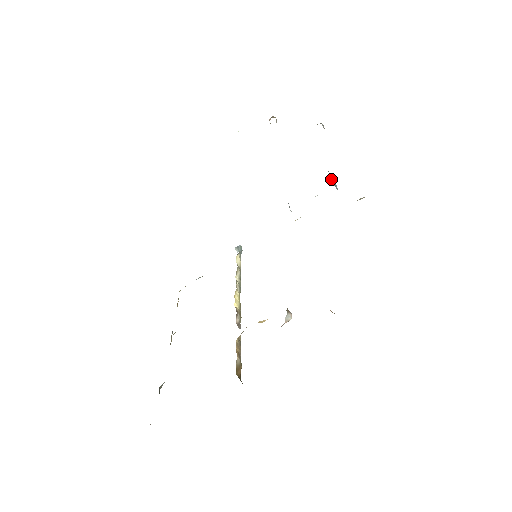
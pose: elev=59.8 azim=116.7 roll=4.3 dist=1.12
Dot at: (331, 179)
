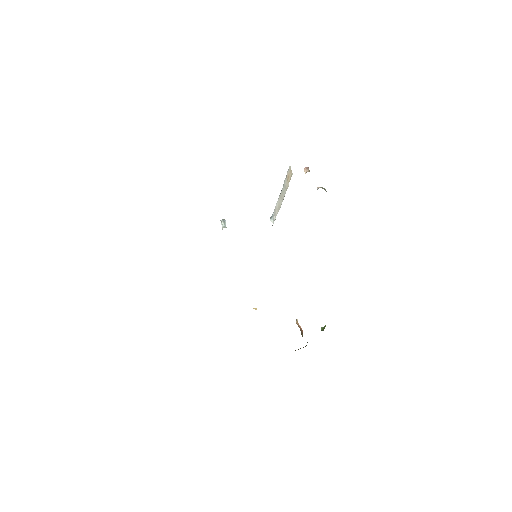
Dot at: occluded
